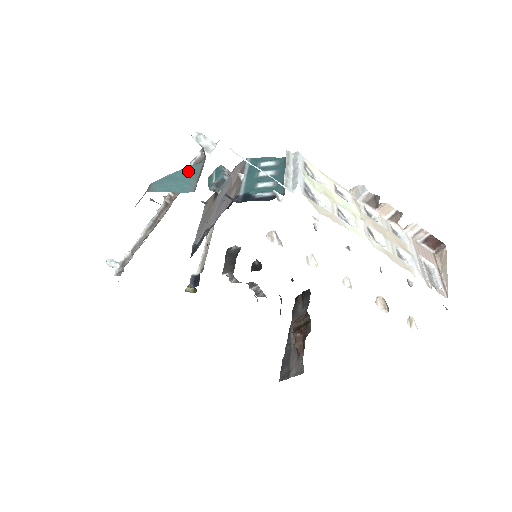
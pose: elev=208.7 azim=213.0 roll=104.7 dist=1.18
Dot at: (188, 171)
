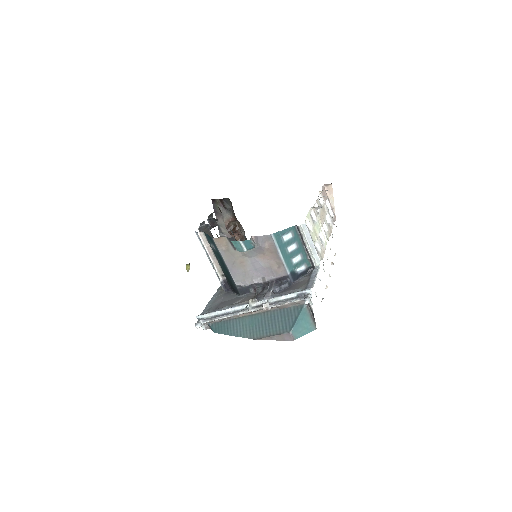
Dot at: (303, 316)
